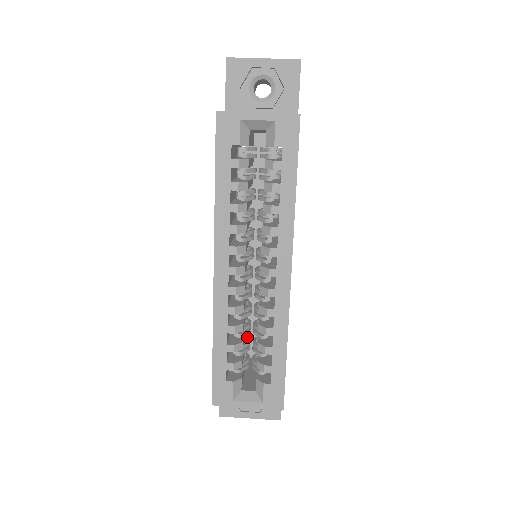
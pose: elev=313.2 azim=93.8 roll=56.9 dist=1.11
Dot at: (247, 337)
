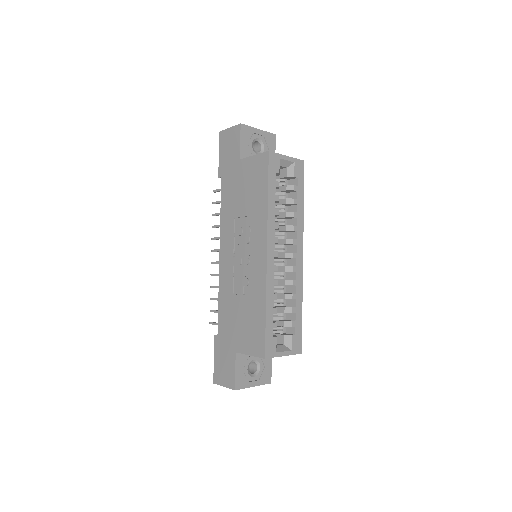
Dot at: occluded
